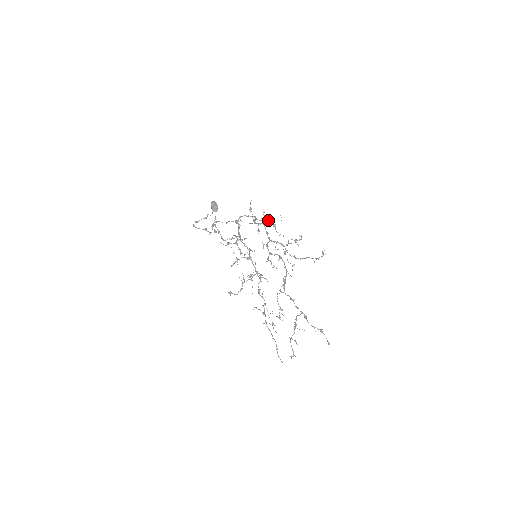
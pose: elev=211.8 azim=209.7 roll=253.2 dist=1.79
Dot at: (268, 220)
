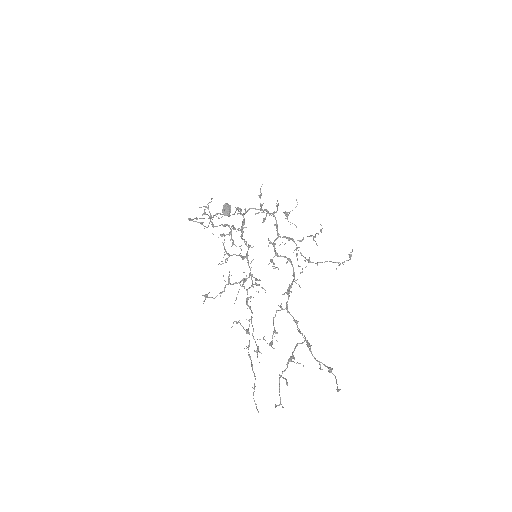
Dot at: occluded
